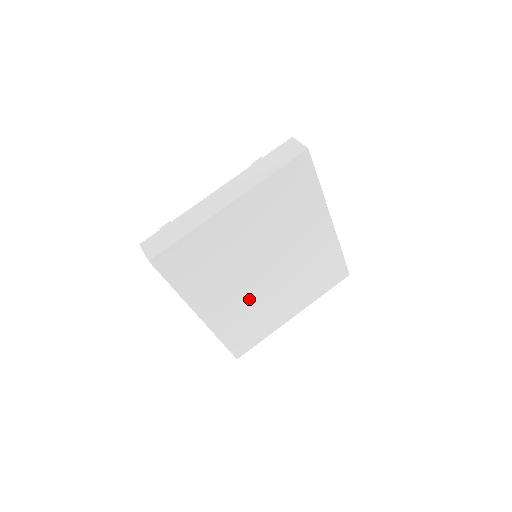
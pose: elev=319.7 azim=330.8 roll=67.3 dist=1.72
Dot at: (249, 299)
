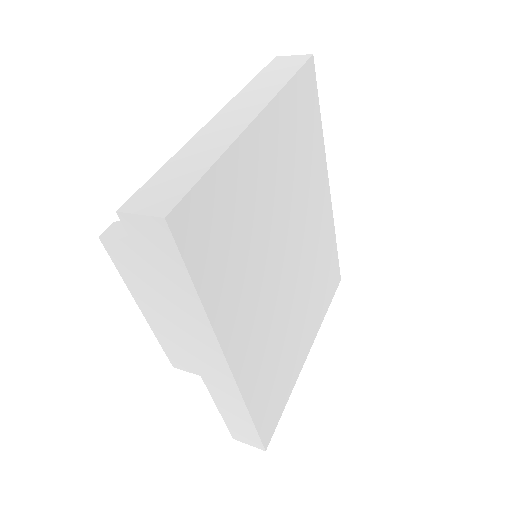
Dot at: (274, 321)
